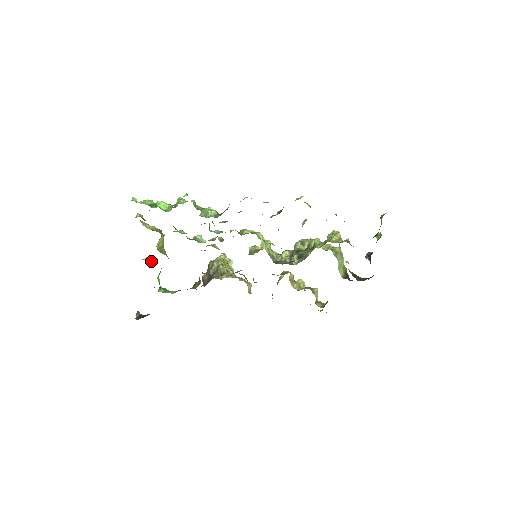
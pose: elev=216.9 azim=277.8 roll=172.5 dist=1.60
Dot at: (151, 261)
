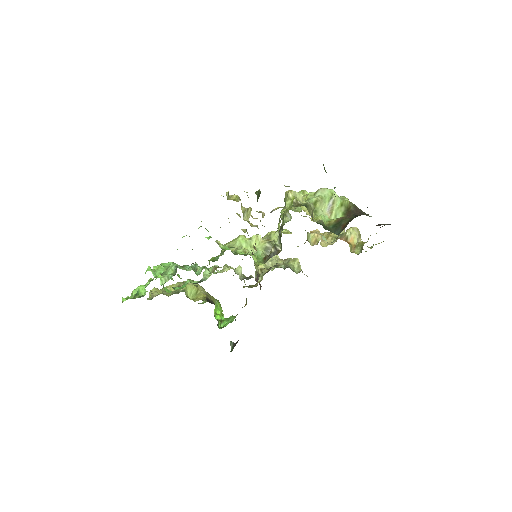
Dot at: occluded
